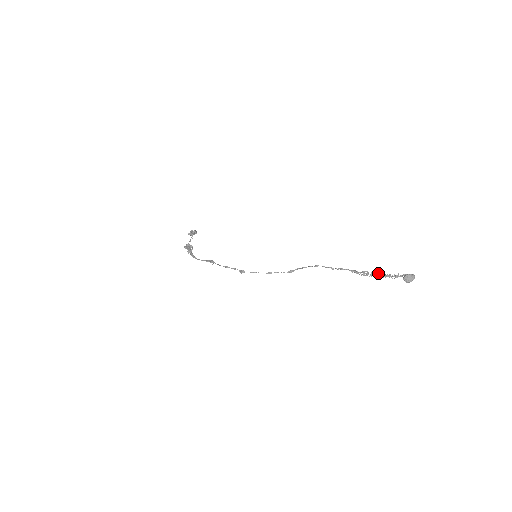
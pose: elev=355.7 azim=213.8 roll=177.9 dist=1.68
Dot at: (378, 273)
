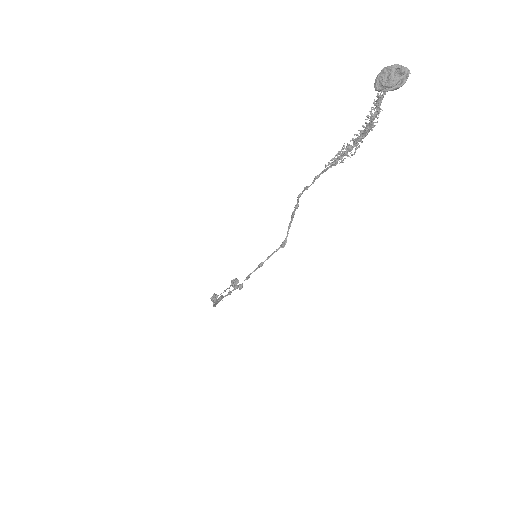
Dot at: occluded
